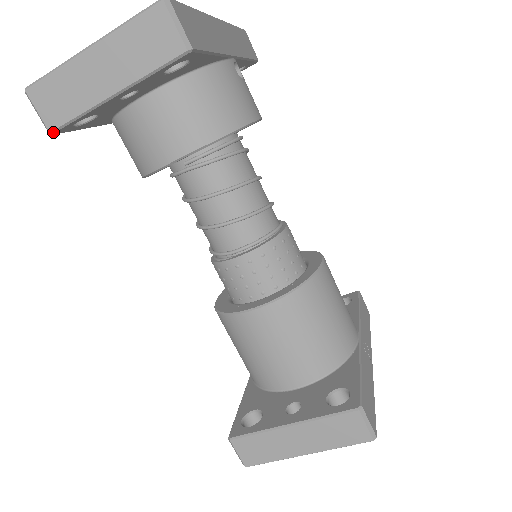
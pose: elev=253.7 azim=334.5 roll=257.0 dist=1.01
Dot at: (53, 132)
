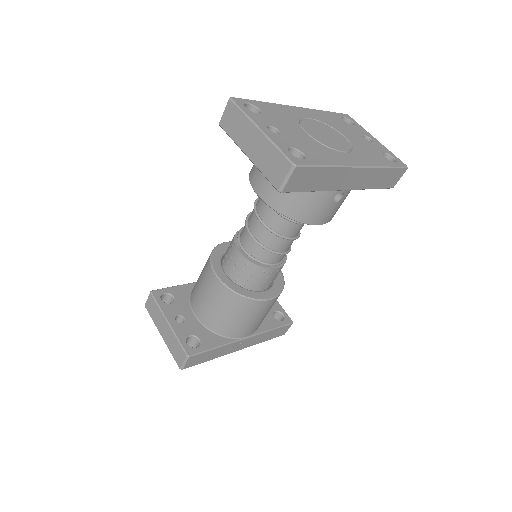
Dot at: (220, 126)
